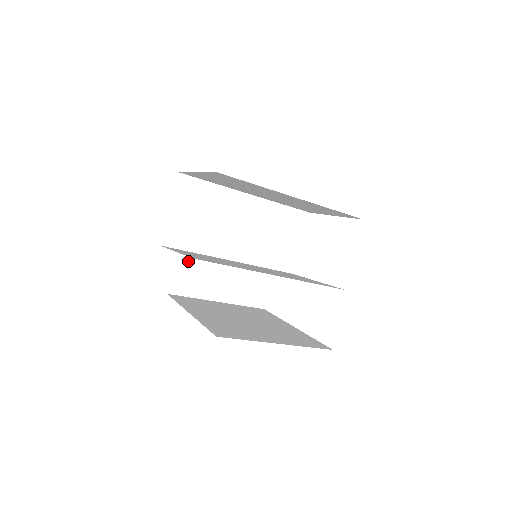
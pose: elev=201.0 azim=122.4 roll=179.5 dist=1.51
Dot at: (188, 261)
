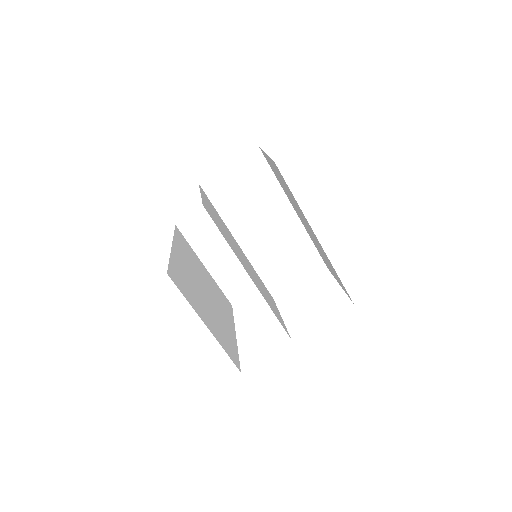
Dot at: occluded
